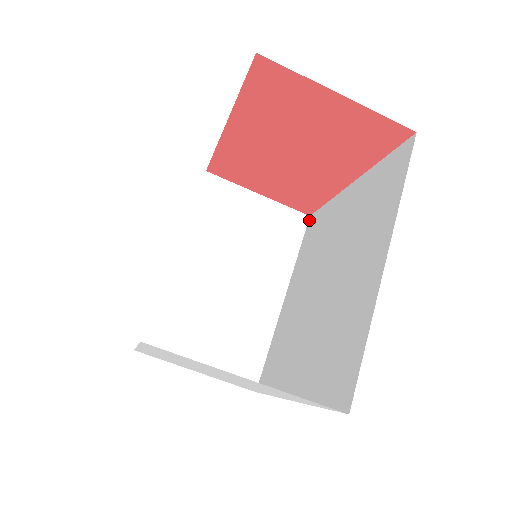
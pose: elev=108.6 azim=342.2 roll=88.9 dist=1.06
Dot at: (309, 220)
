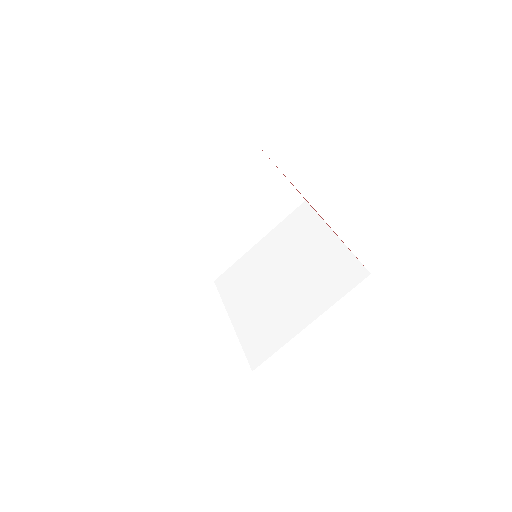
Dot at: (303, 204)
